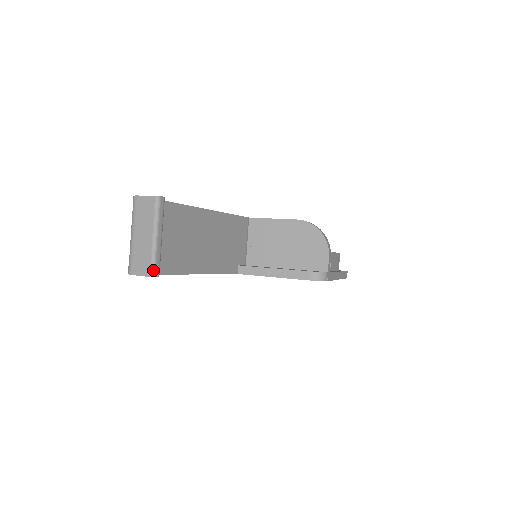
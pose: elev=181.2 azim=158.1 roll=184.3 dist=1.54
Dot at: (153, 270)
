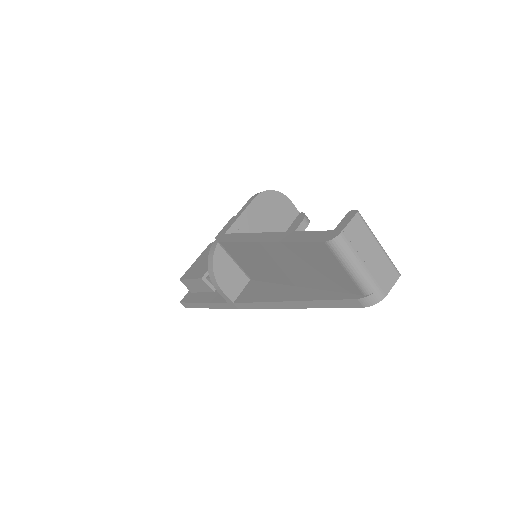
Dot at: occluded
